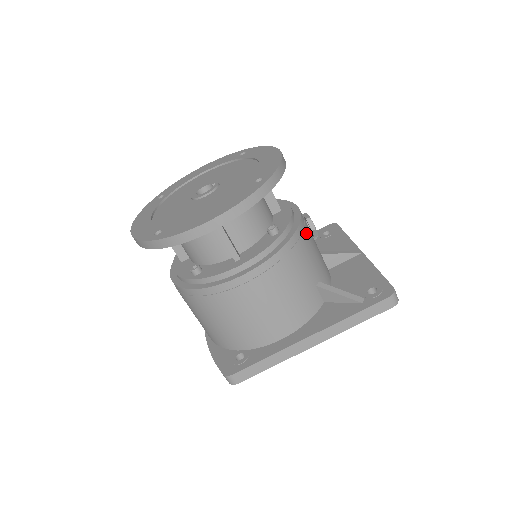
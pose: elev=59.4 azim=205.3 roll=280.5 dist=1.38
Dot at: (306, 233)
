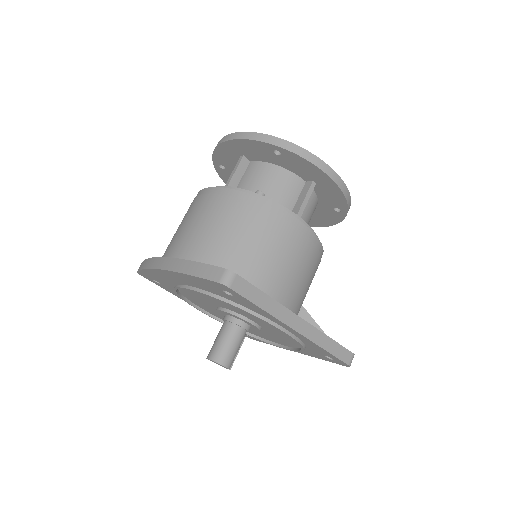
Dot at: occluded
